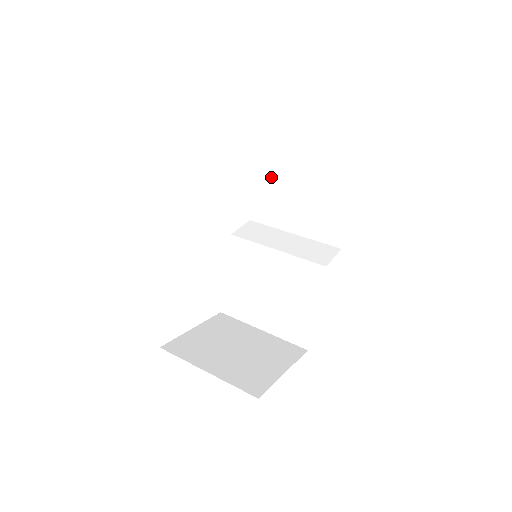
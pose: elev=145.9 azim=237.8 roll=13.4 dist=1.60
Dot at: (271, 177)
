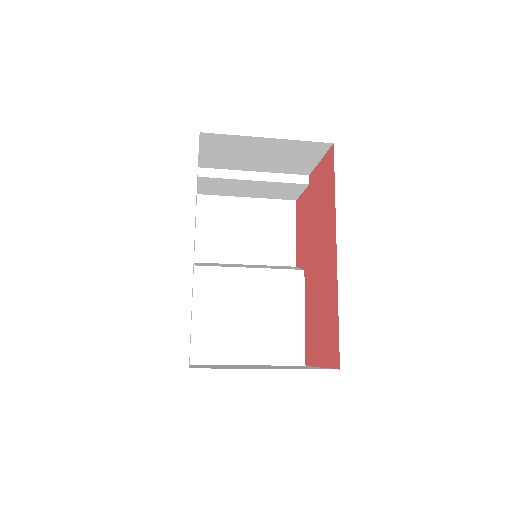
Dot at: (214, 214)
